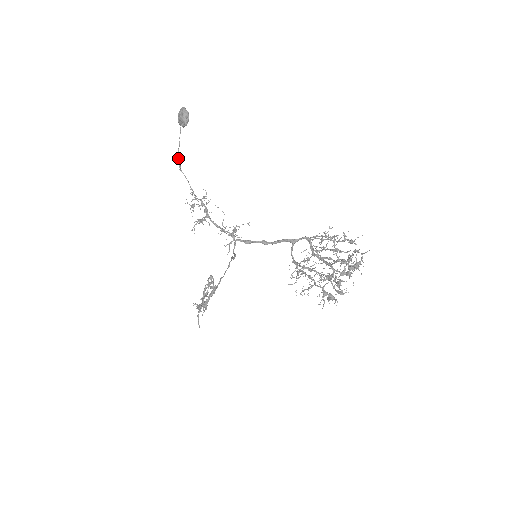
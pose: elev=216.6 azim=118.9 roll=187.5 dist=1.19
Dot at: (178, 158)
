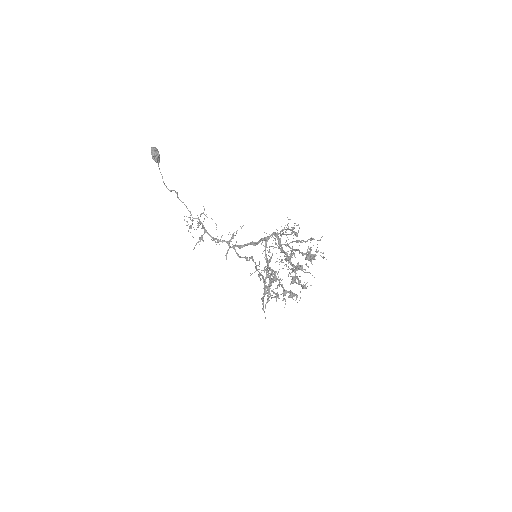
Dot at: (168, 189)
